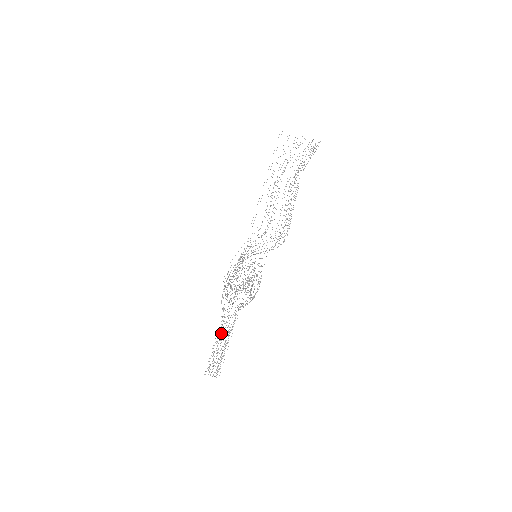
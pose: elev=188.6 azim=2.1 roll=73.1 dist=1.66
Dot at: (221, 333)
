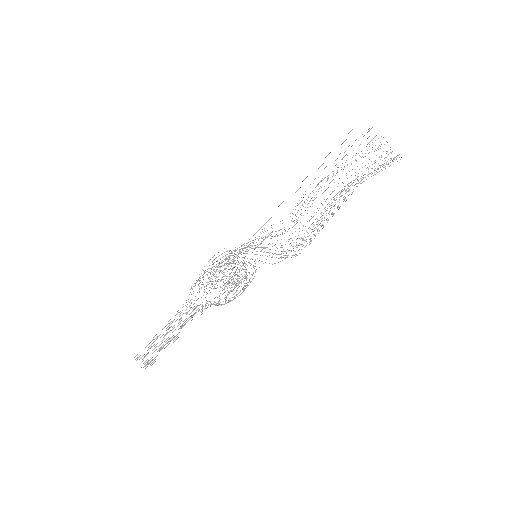
Dot at: occluded
